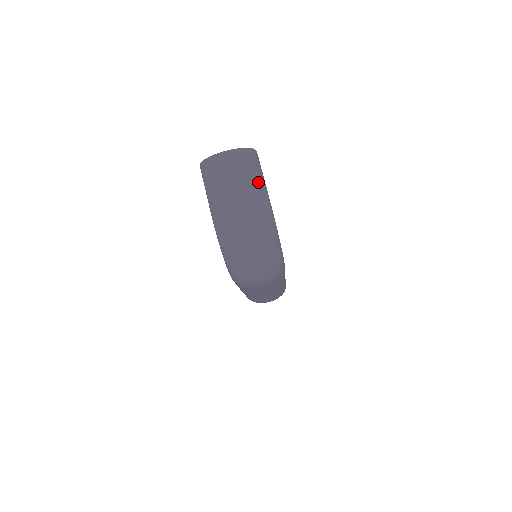
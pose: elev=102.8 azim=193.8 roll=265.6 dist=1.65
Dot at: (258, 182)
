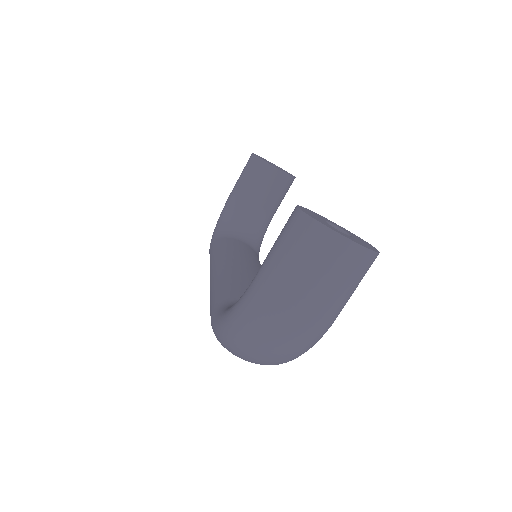
Dot at: (343, 303)
